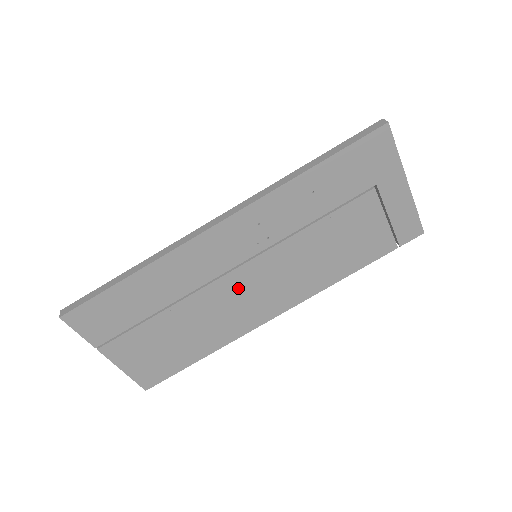
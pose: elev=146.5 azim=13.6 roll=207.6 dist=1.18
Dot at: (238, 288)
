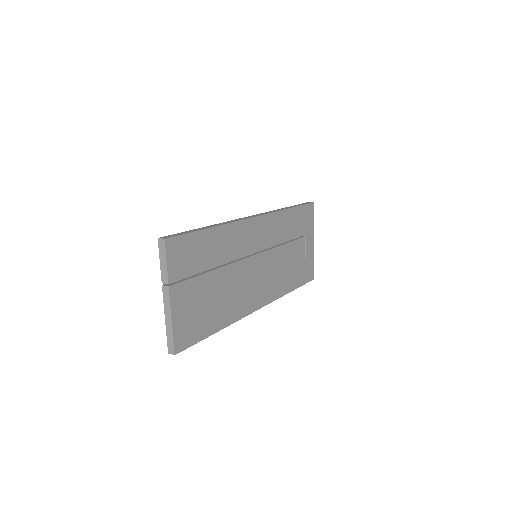
Dot at: (249, 273)
